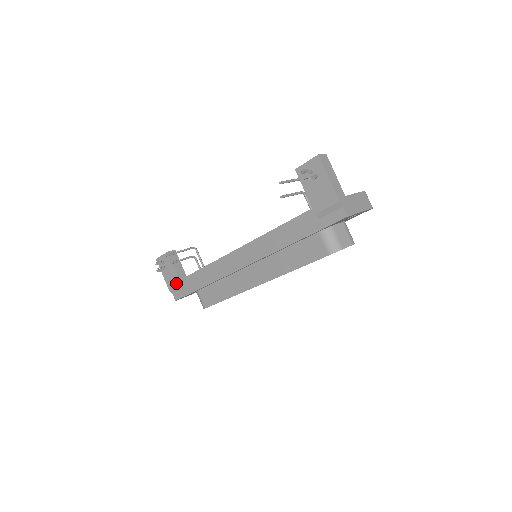
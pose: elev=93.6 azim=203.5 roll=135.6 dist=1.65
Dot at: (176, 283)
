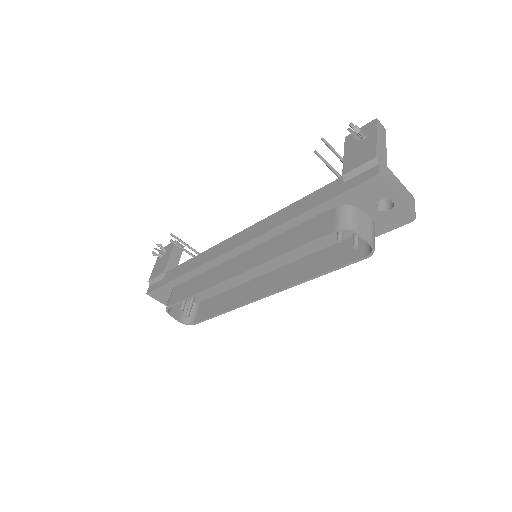
Dot at: (160, 271)
